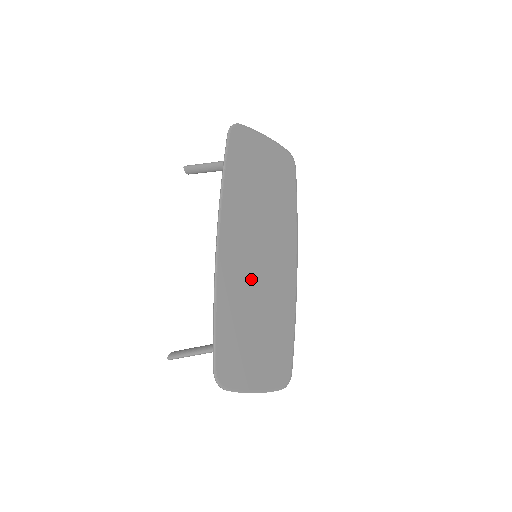
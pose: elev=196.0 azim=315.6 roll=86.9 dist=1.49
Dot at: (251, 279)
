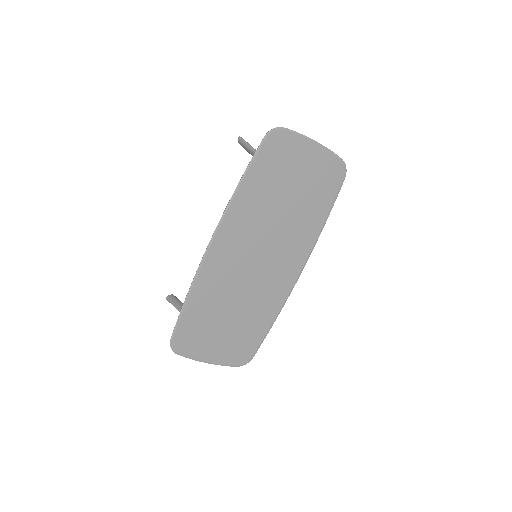
Dot at: (238, 277)
